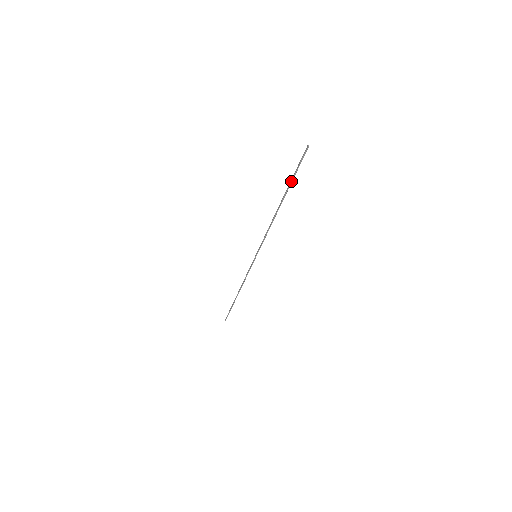
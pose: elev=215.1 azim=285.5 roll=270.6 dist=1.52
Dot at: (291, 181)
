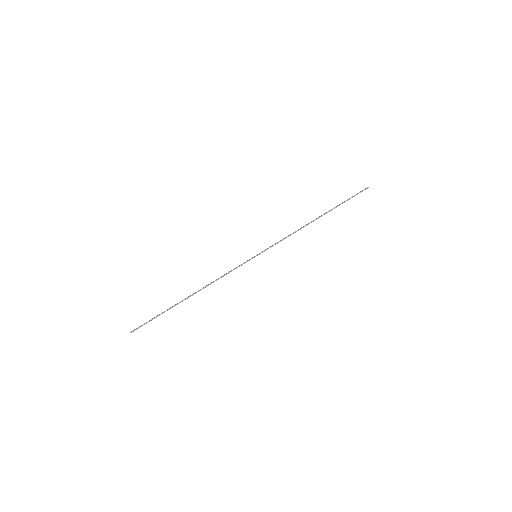
Dot at: occluded
